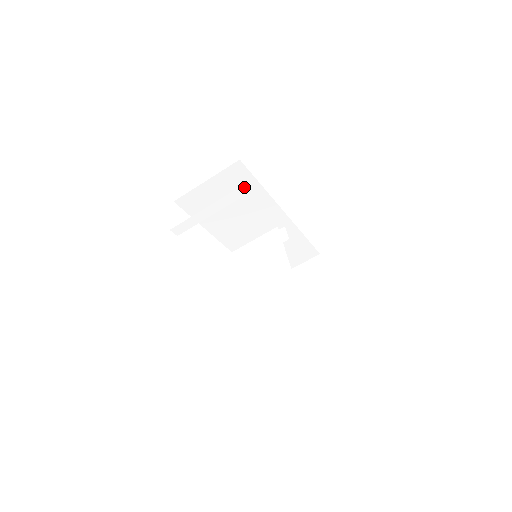
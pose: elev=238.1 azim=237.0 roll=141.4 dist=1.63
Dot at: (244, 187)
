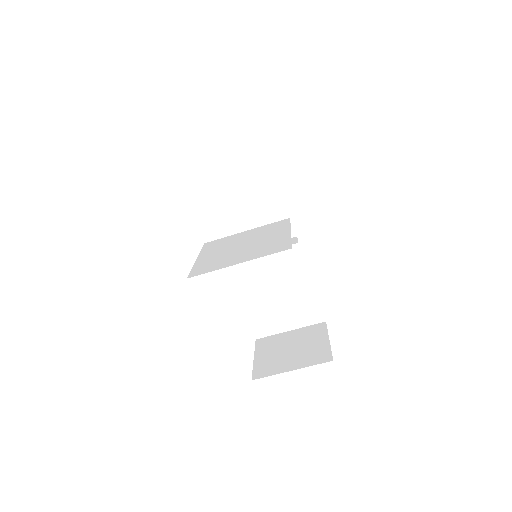
Dot at: (268, 188)
